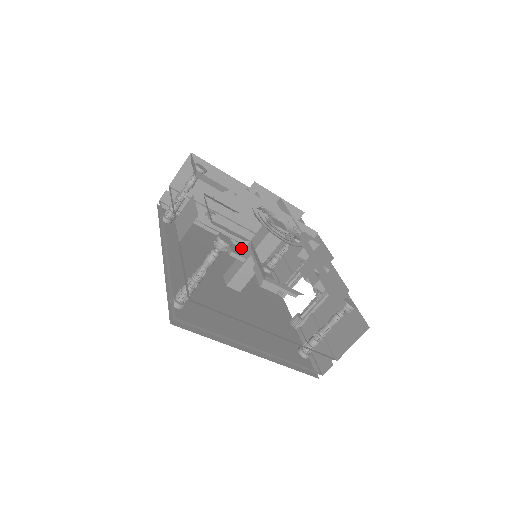
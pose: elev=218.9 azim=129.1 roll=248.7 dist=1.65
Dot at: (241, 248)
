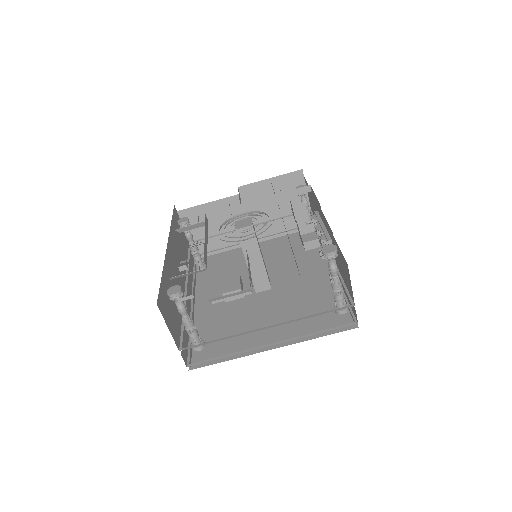
Dot at: (283, 236)
